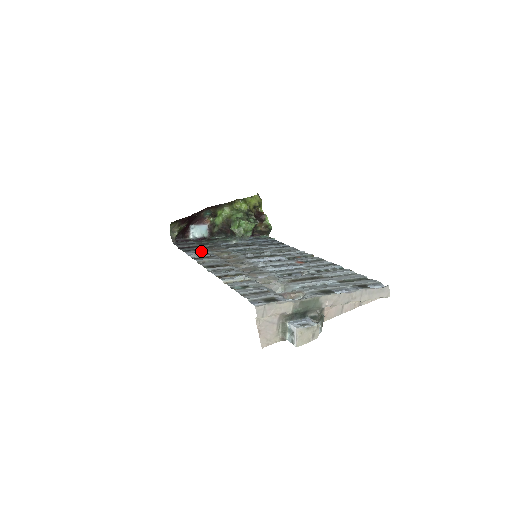
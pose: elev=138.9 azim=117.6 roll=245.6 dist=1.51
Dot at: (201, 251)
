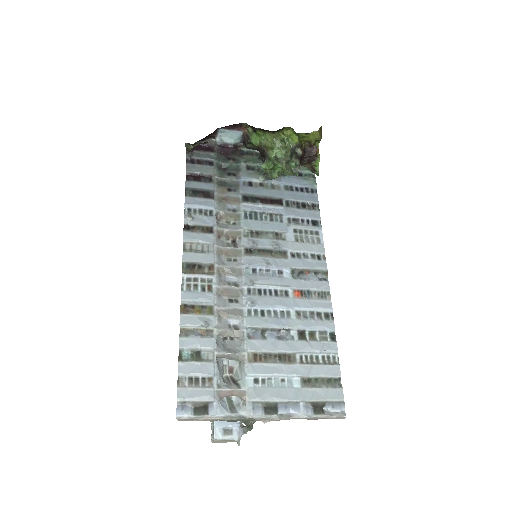
Dot at: (206, 201)
